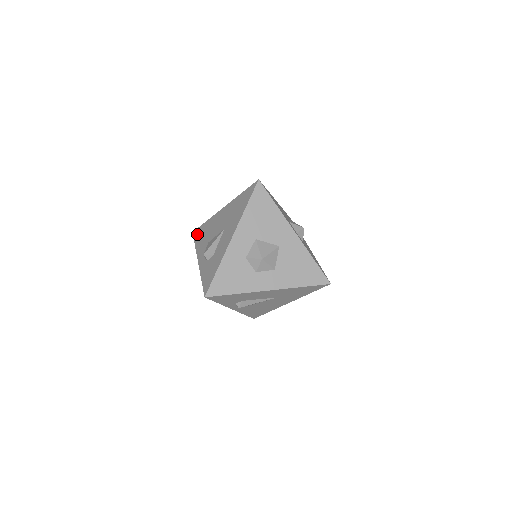
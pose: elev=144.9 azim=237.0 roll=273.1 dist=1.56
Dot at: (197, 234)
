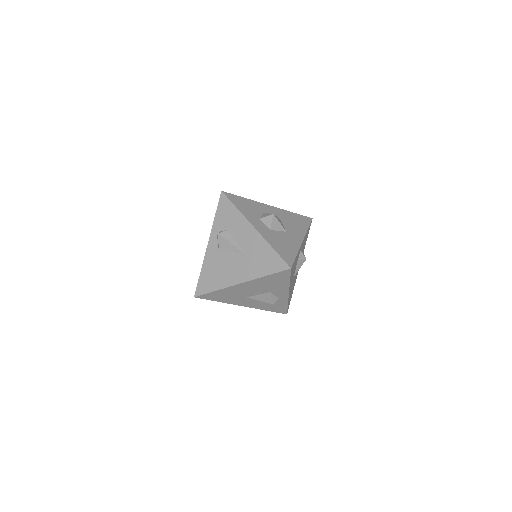
Dot at: occluded
